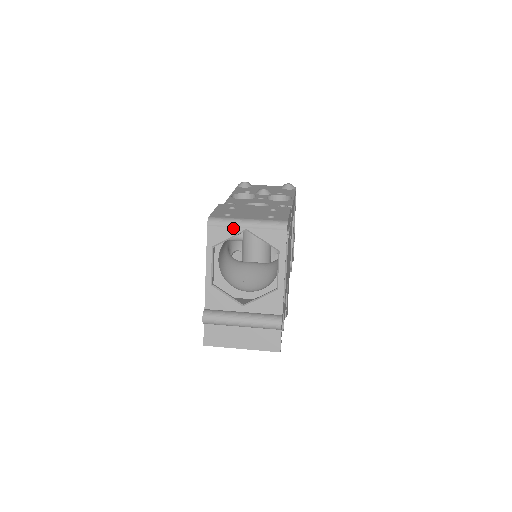
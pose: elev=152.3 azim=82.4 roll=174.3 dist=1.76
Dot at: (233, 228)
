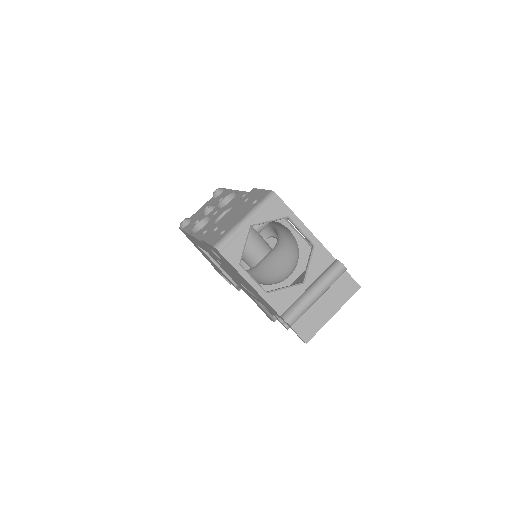
Dot at: (240, 235)
